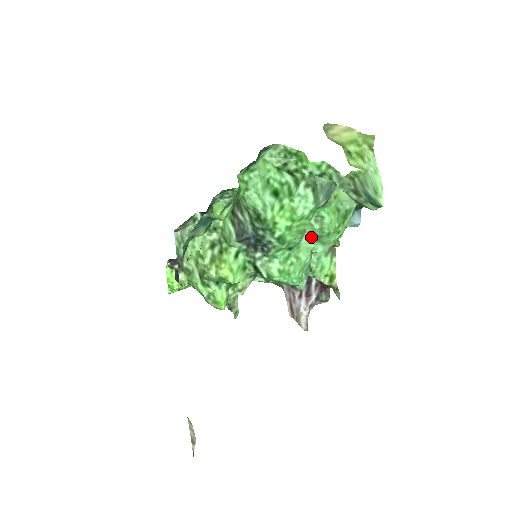
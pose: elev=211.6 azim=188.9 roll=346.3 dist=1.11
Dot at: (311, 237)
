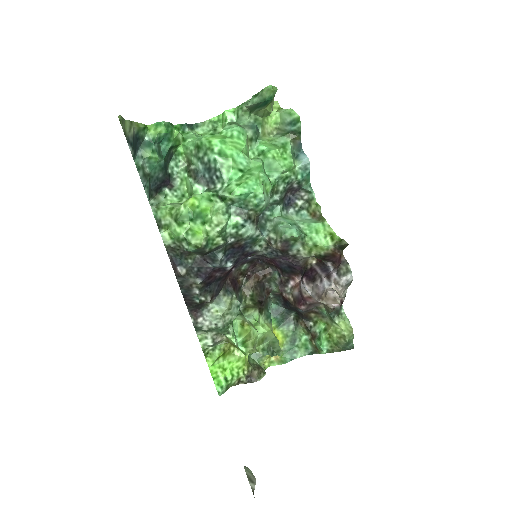
Dot at: (257, 161)
